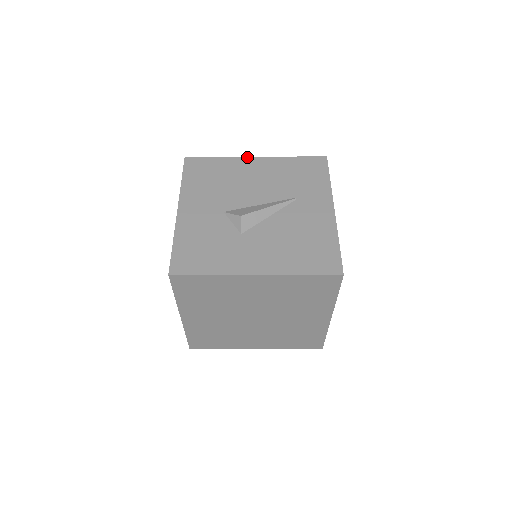
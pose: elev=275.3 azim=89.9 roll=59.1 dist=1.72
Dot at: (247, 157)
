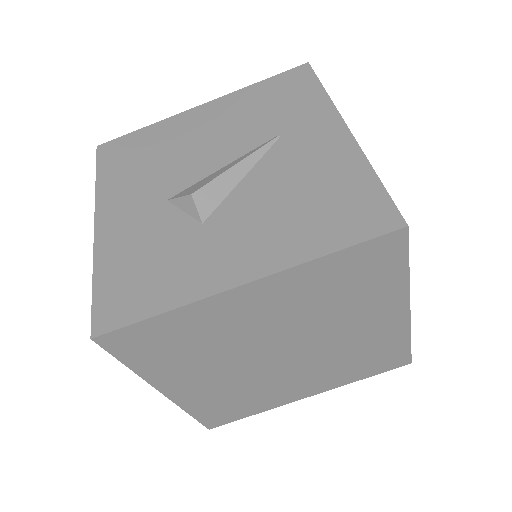
Dot at: (187, 111)
